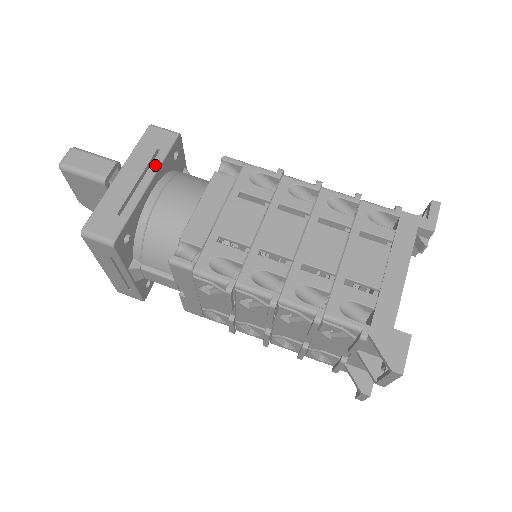
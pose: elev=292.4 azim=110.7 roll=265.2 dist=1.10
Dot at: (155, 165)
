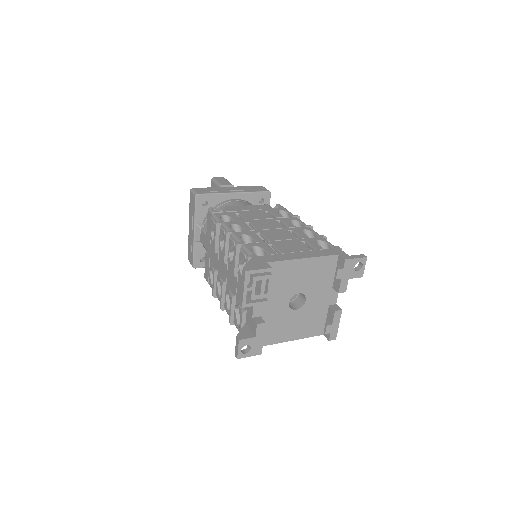
Dot at: (246, 191)
